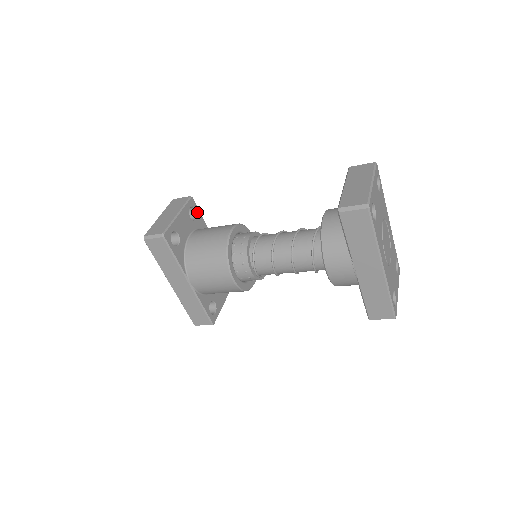
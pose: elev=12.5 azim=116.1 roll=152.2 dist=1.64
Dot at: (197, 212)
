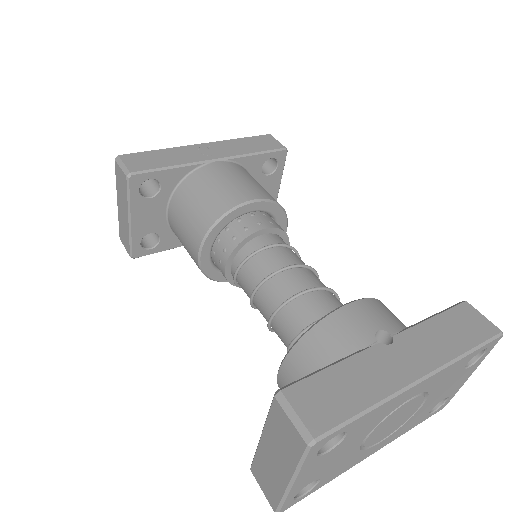
Dot at: (155, 177)
